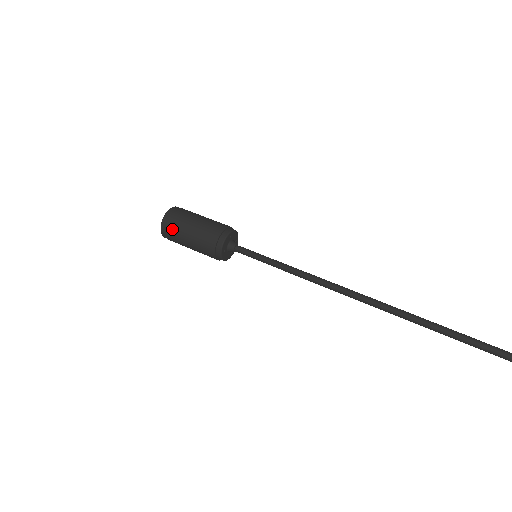
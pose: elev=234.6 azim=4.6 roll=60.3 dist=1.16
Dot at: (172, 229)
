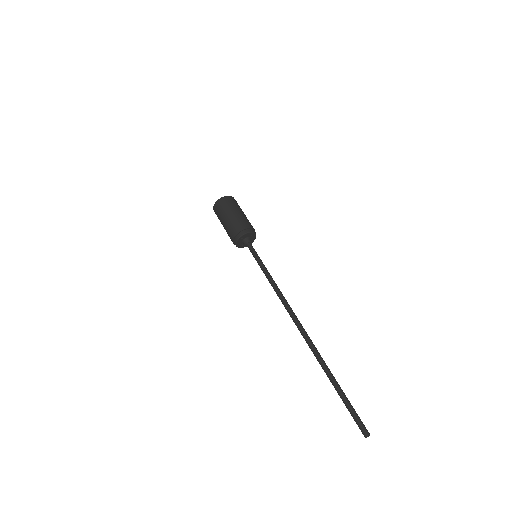
Dot at: (224, 205)
